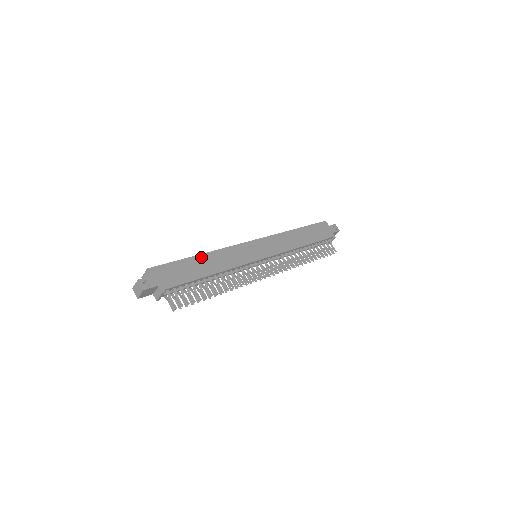
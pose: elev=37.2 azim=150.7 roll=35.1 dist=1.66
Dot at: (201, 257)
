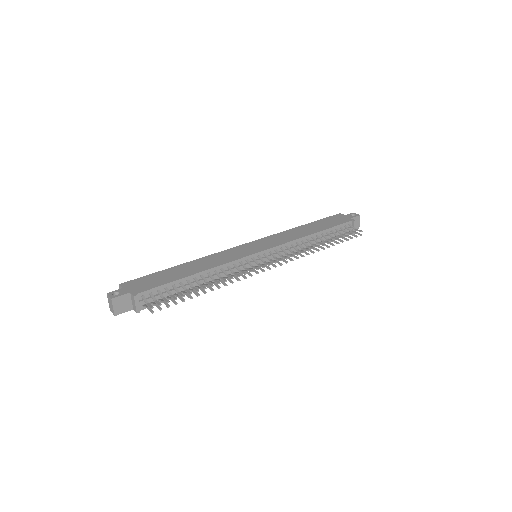
Dot at: (183, 265)
